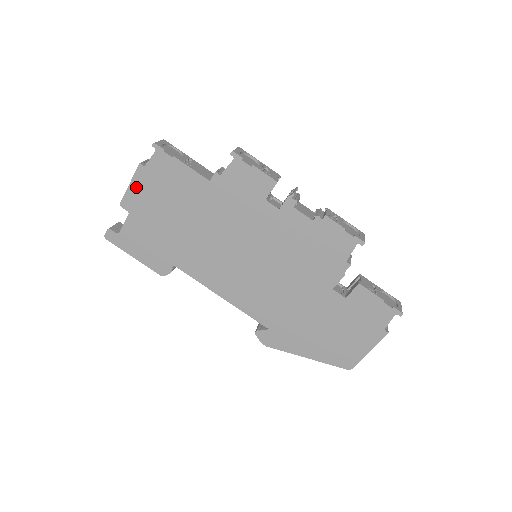
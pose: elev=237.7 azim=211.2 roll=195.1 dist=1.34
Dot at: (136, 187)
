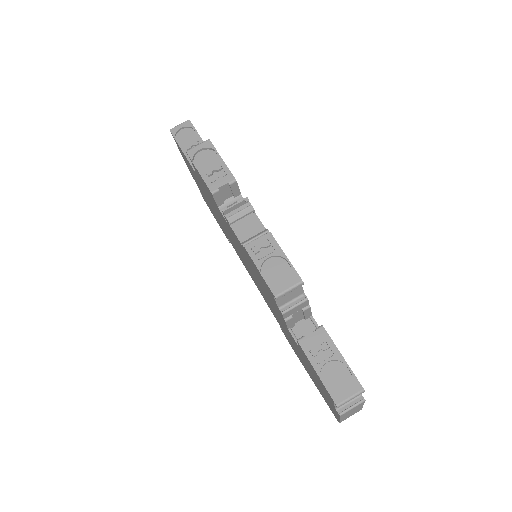
Dot at: (186, 164)
